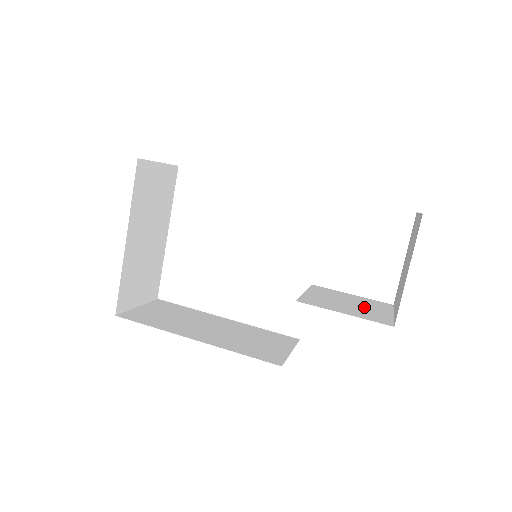
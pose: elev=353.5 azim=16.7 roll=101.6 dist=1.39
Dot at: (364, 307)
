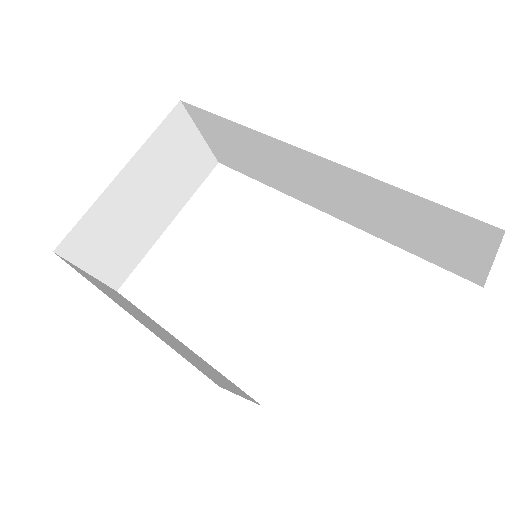
Dot at: occluded
